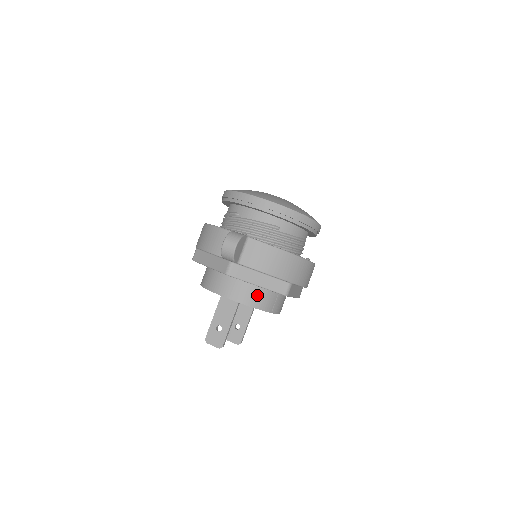
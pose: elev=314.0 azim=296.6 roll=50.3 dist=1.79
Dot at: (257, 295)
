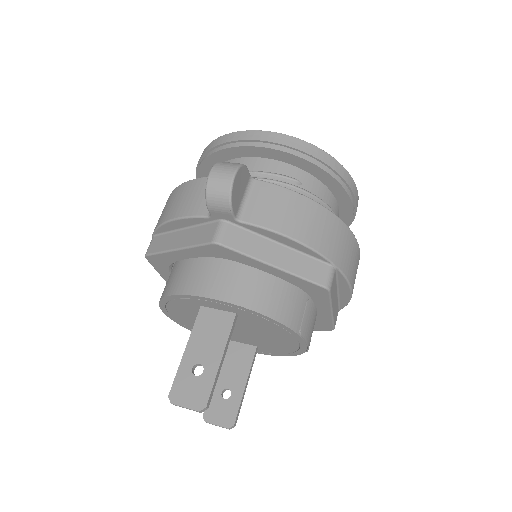
Dot at: (272, 292)
